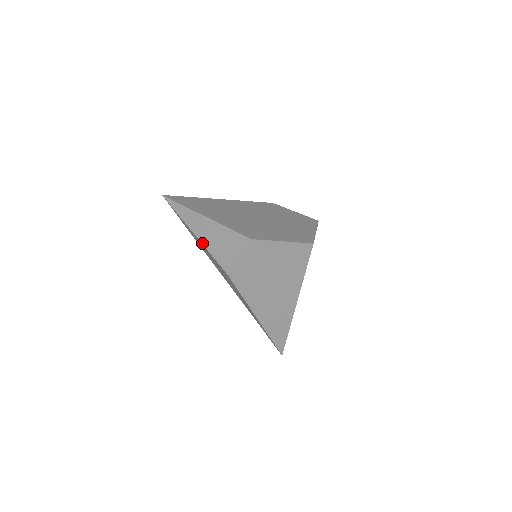
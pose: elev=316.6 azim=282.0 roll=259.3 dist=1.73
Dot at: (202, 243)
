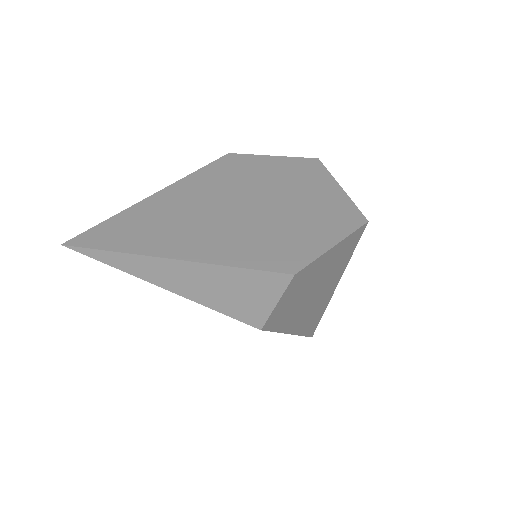
Dot at: (190, 299)
